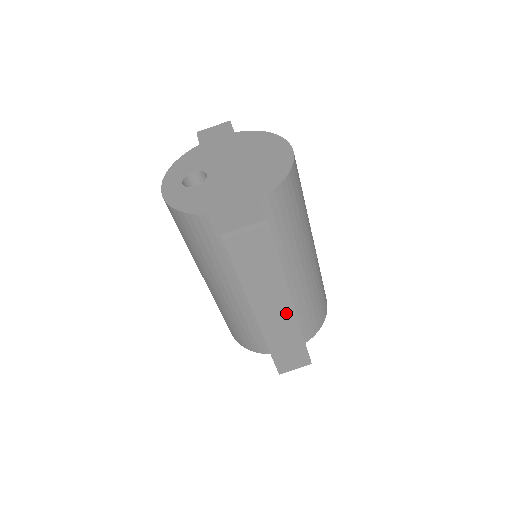
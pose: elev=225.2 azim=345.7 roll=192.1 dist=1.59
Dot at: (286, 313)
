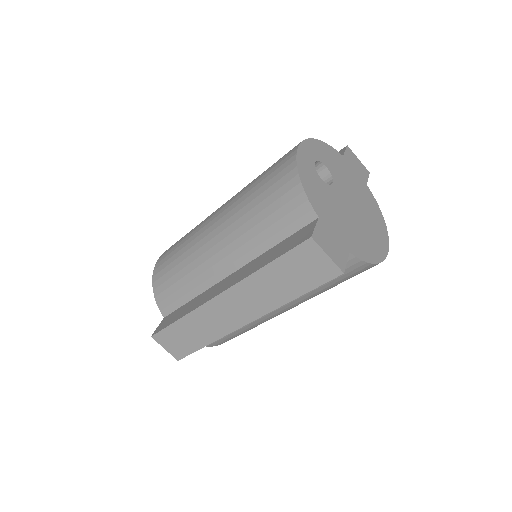
Dot at: (234, 321)
